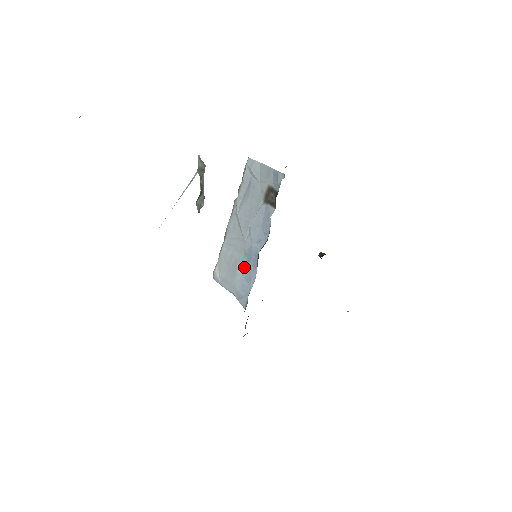
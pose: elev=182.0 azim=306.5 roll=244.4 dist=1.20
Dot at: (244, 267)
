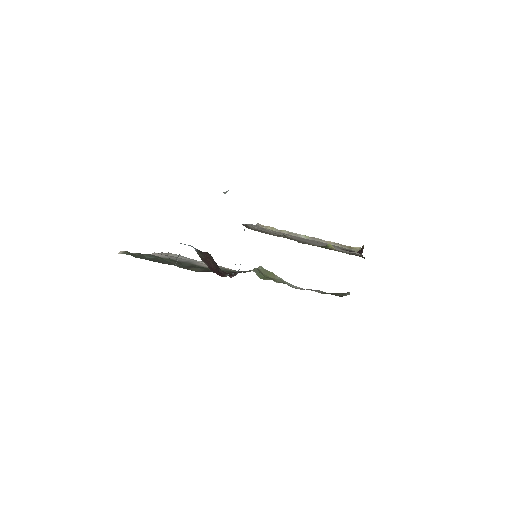
Dot at: occluded
